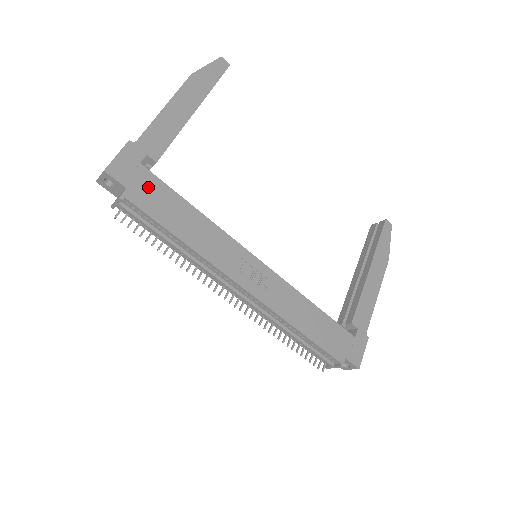
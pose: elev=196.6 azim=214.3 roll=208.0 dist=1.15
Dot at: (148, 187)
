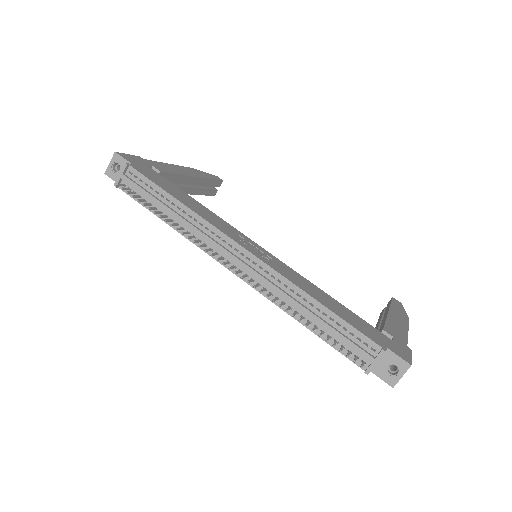
Dot at: (151, 173)
